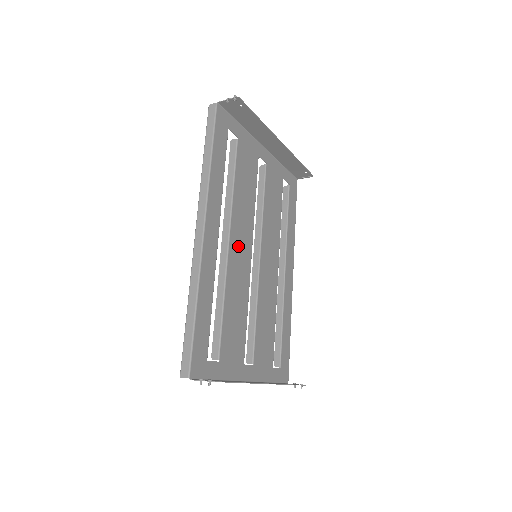
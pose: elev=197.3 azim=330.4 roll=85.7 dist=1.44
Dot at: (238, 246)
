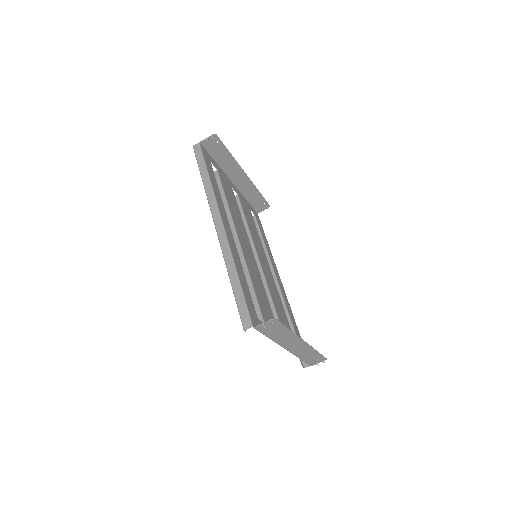
Dot at: (244, 244)
